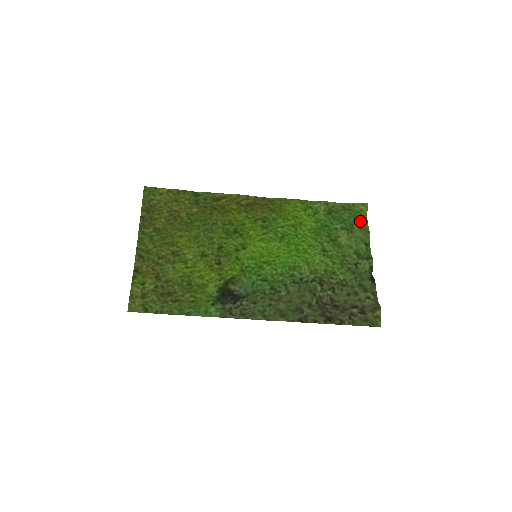
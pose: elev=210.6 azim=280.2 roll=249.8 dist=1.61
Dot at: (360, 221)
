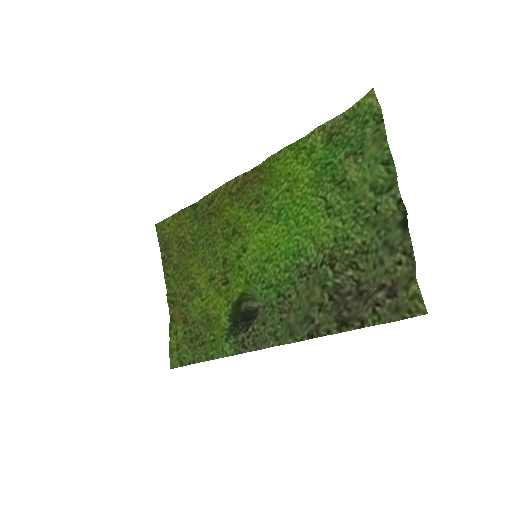
Dot at: (373, 126)
